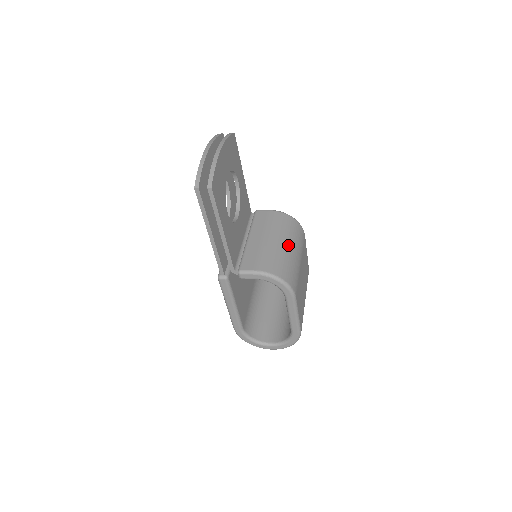
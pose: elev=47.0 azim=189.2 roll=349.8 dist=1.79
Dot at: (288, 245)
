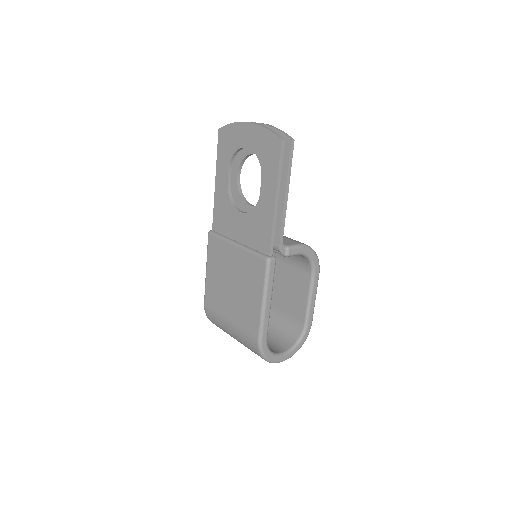
Dot at: occluded
